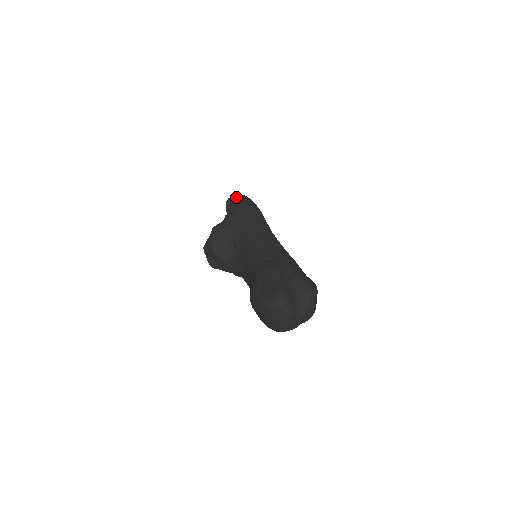
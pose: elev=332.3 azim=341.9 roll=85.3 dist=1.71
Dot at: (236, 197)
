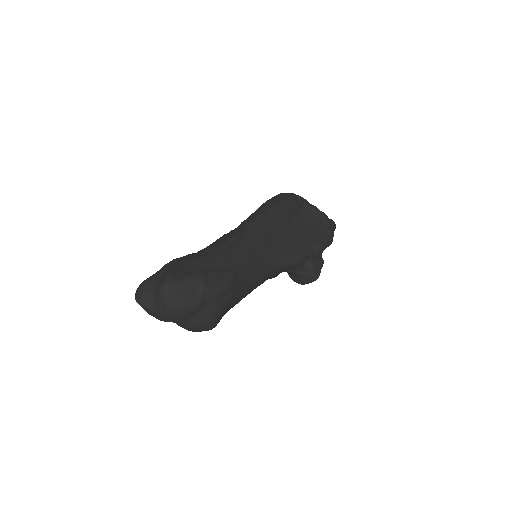
Dot at: occluded
